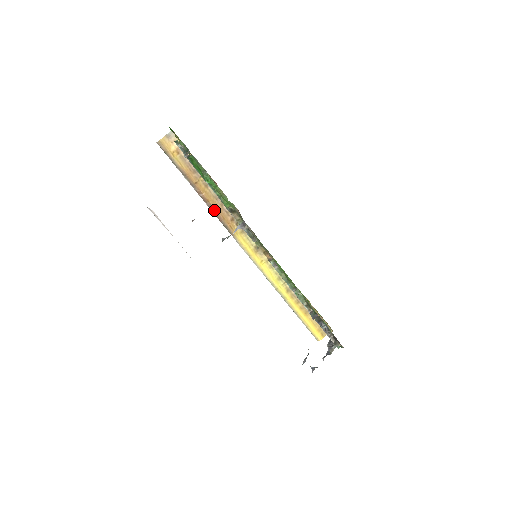
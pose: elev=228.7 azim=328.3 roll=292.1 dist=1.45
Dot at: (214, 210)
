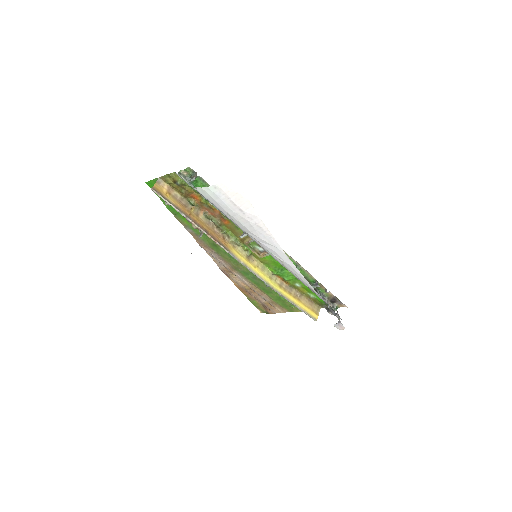
Dot at: (209, 233)
